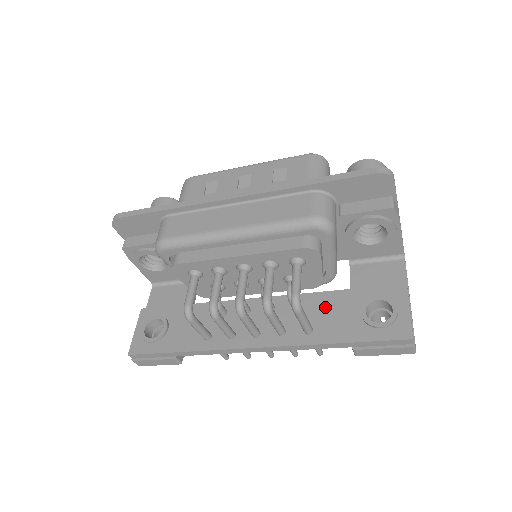
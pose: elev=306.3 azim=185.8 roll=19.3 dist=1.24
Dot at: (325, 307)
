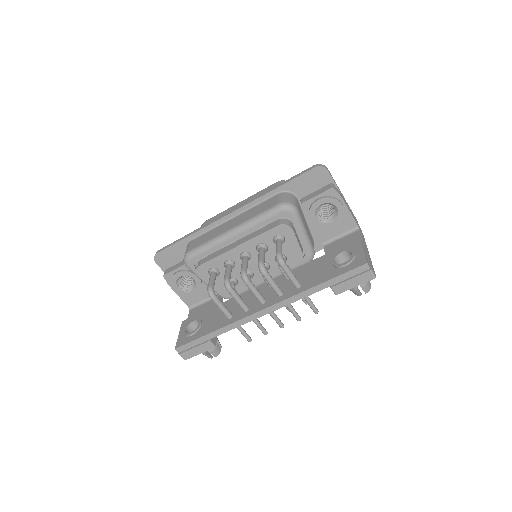
Dot at: (308, 270)
